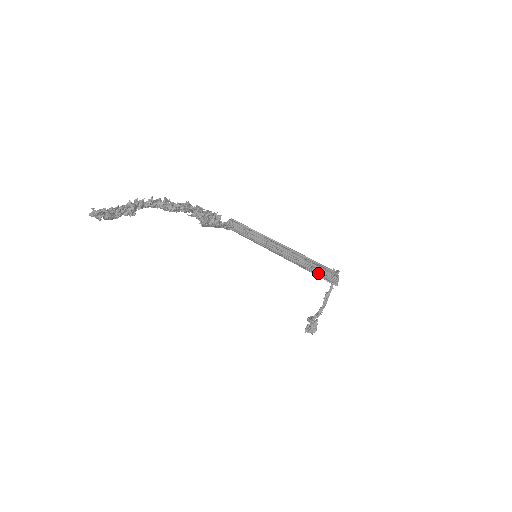
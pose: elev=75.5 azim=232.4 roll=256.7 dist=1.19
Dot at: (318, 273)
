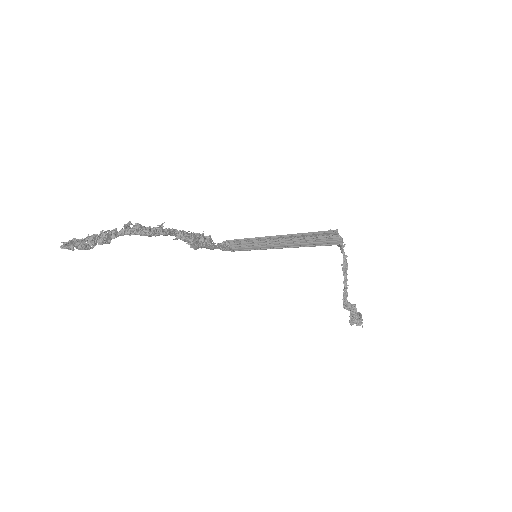
Dot at: (320, 243)
